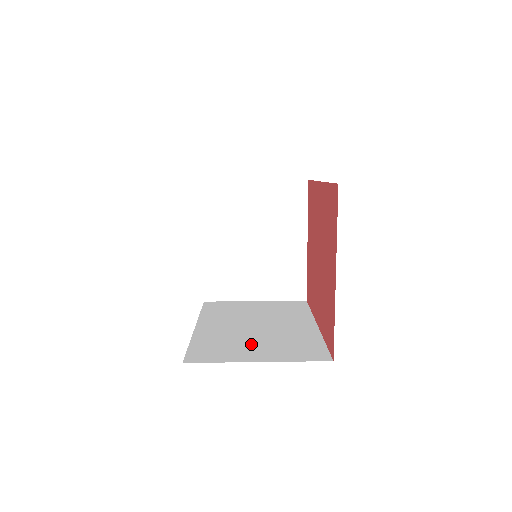
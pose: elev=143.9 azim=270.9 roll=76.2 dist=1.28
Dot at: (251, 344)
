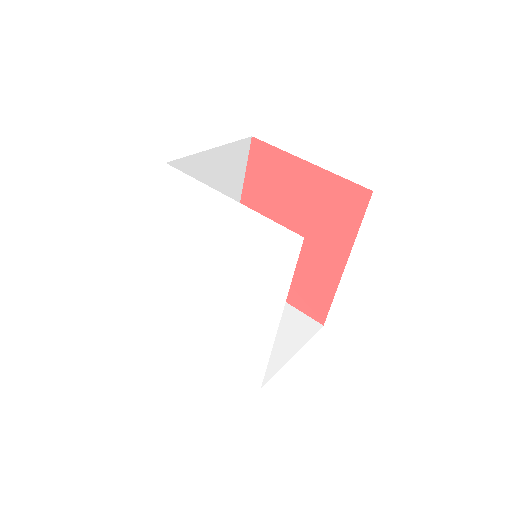
Dot at: occluded
